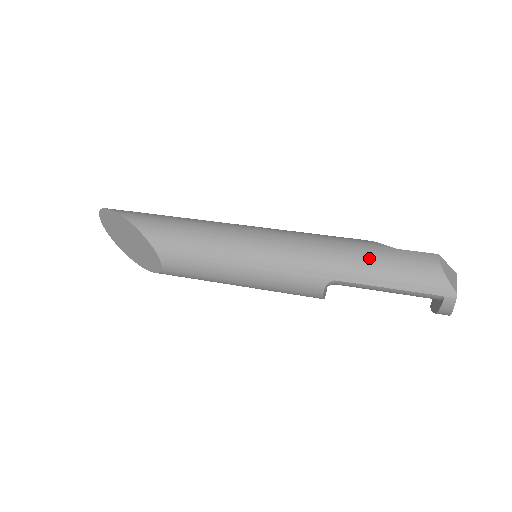
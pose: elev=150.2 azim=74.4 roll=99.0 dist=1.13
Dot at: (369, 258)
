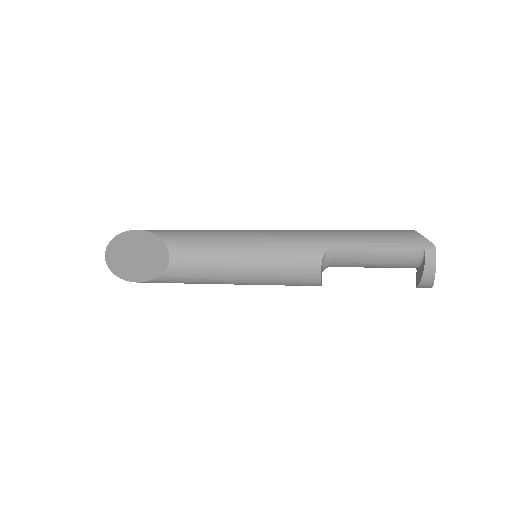
Dot at: (357, 232)
